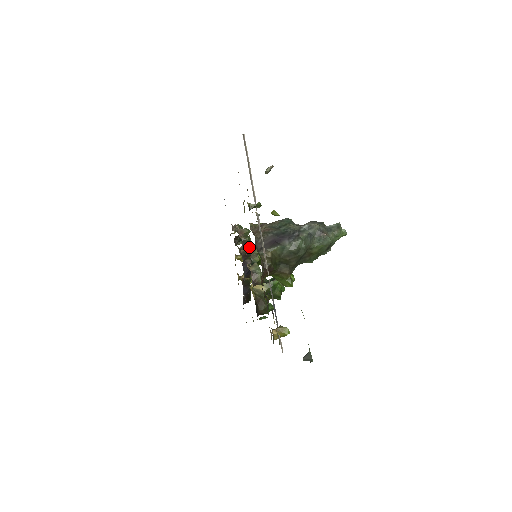
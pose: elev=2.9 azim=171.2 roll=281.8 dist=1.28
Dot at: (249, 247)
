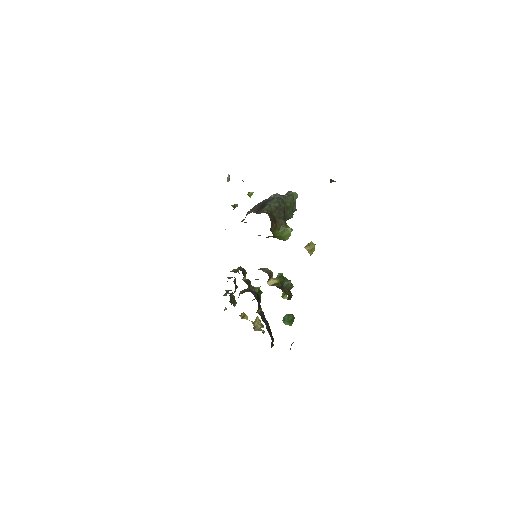
Dot at: (245, 290)
